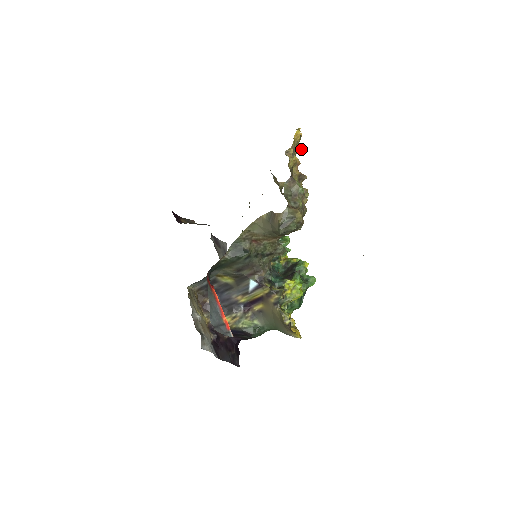
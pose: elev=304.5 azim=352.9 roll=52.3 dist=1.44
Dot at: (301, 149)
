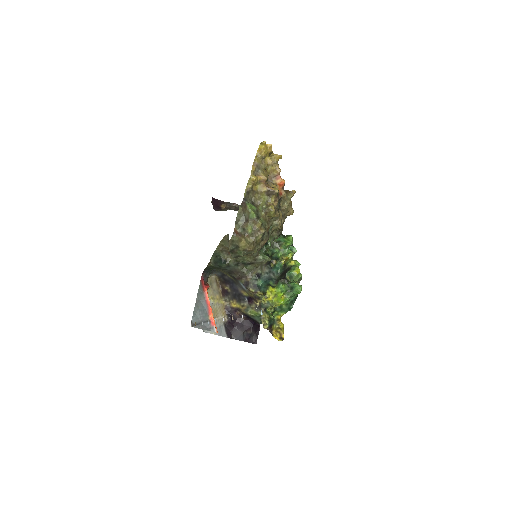
Dot at: occluded
